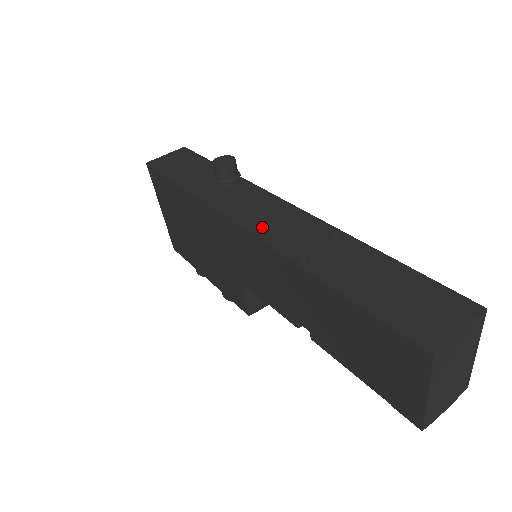
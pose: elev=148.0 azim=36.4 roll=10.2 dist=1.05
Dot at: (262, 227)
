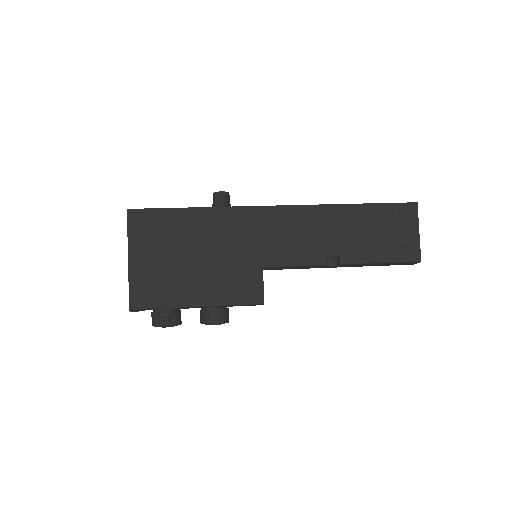
Dot at: occluded
